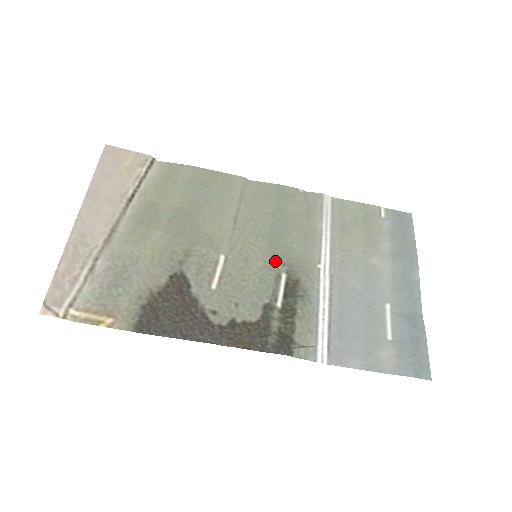
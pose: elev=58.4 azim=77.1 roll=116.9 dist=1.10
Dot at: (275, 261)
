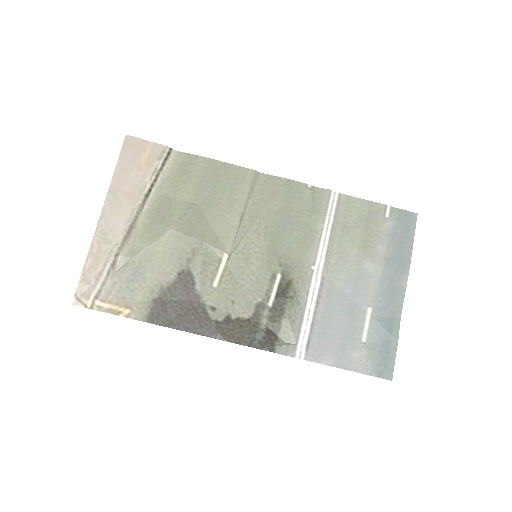
Dot at: (273, 261)
